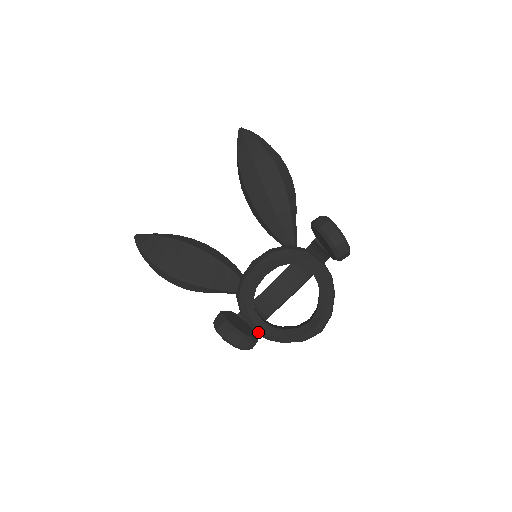
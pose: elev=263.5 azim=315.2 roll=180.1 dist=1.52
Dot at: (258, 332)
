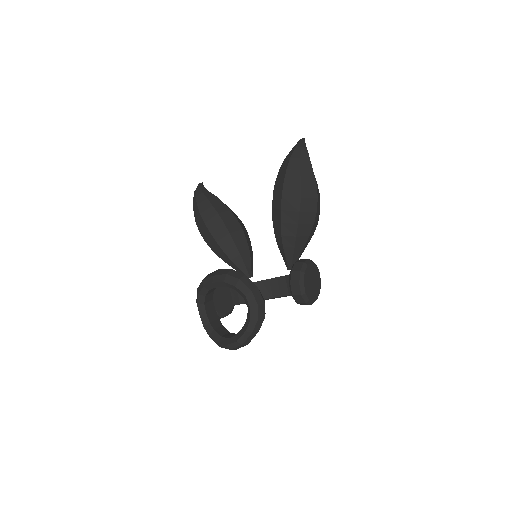
Dot at: (201, 318)
